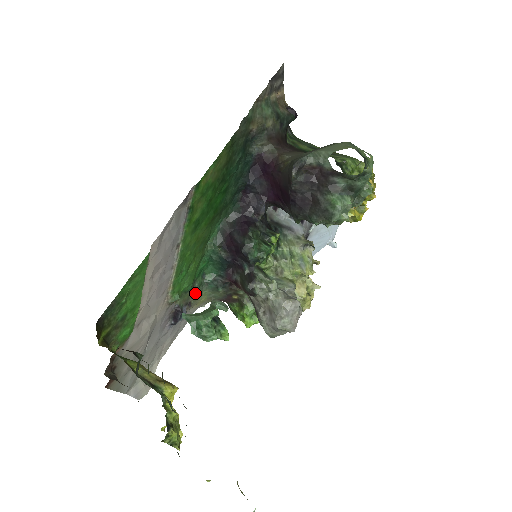
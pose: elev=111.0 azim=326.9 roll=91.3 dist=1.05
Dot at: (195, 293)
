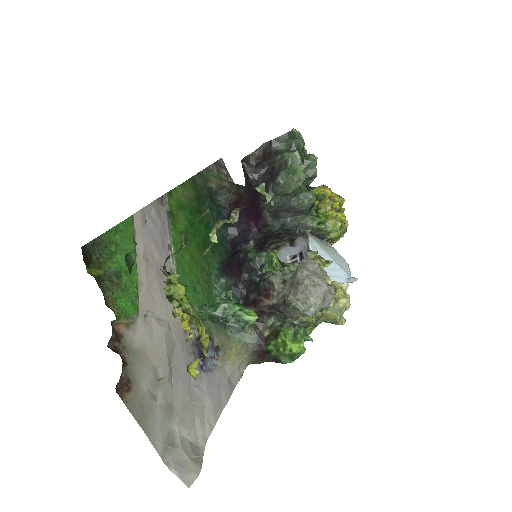
Dot at: (218, 332)
